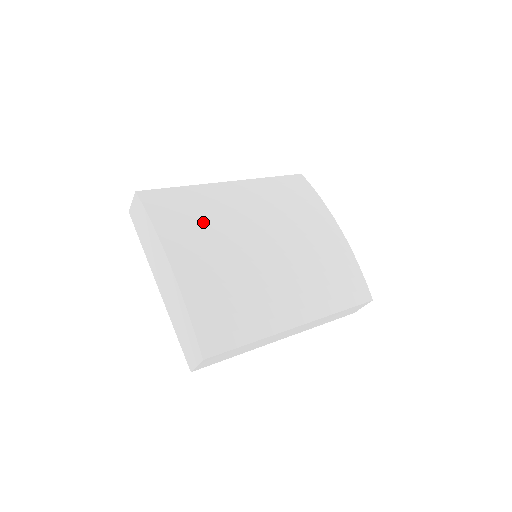
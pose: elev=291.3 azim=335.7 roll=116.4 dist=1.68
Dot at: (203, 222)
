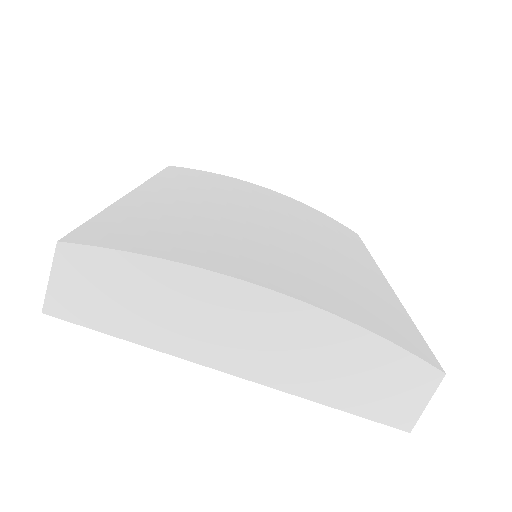
Dot at: (200, 229)
